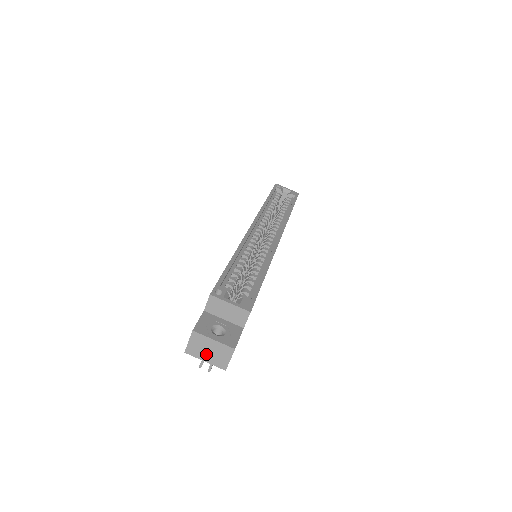
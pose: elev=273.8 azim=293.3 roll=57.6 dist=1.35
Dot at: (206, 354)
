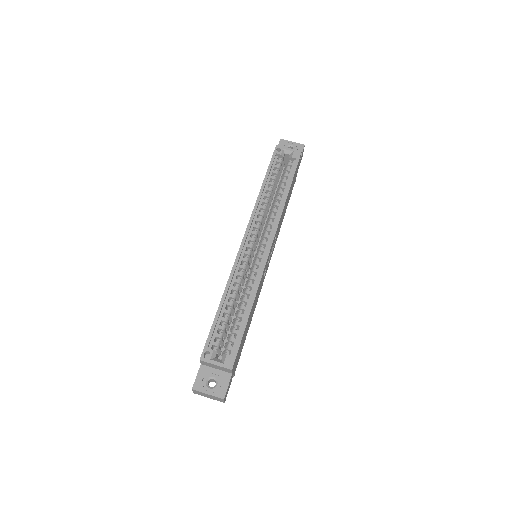
Dot at: (208, 396)
